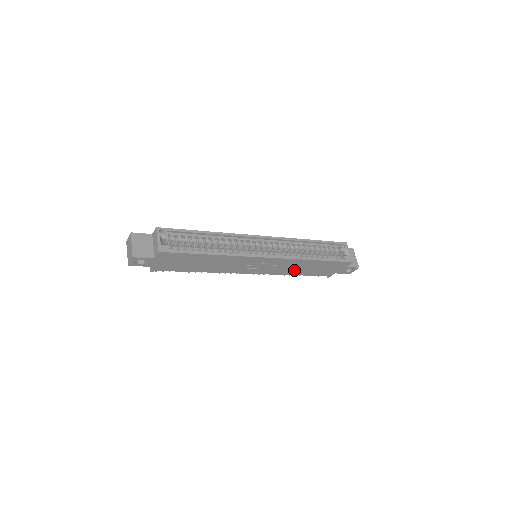
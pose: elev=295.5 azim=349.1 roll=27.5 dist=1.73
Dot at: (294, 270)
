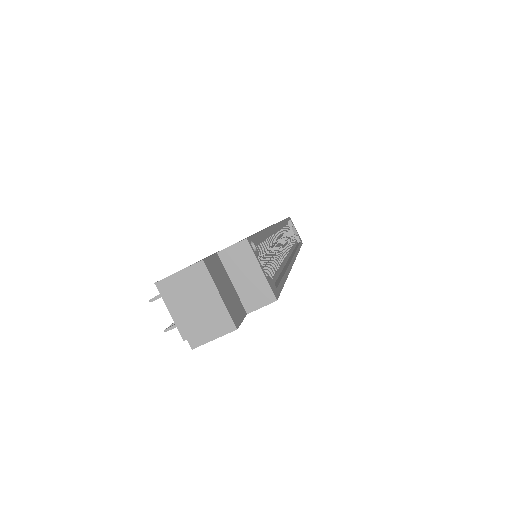
Dot at: occluded
